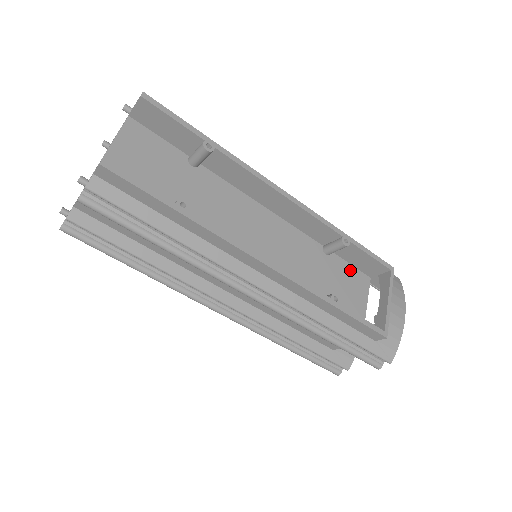
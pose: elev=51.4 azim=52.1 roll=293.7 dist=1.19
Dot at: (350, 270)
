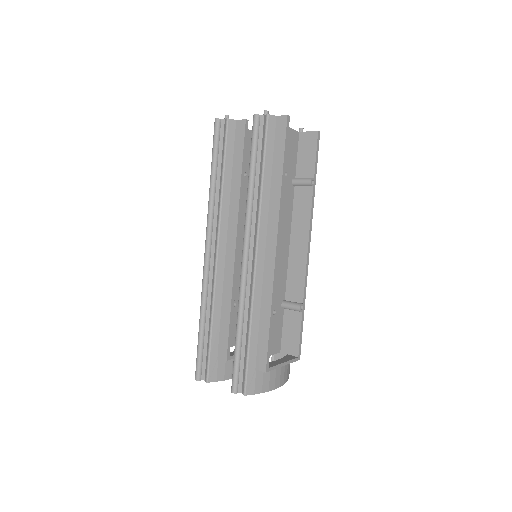
Dot at: (279, 331)
